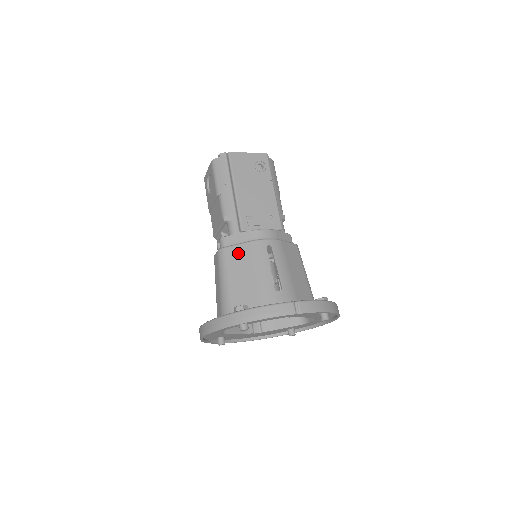
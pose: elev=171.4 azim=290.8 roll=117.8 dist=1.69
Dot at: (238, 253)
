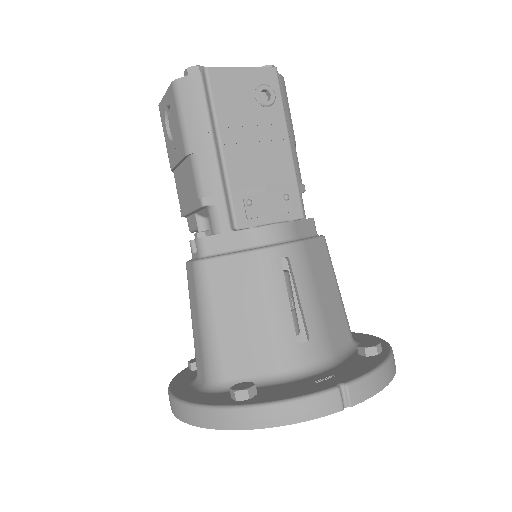
Dot at: (231, 272)
